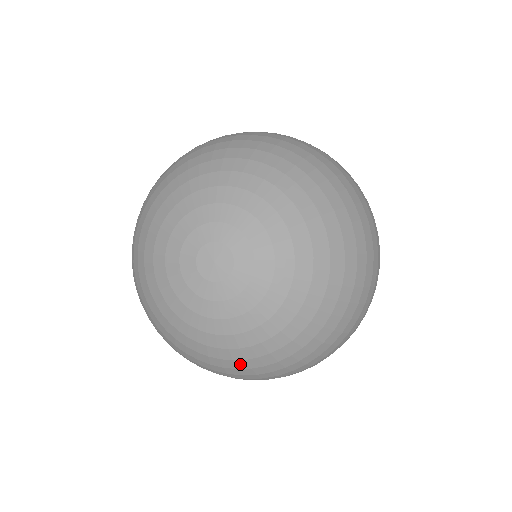
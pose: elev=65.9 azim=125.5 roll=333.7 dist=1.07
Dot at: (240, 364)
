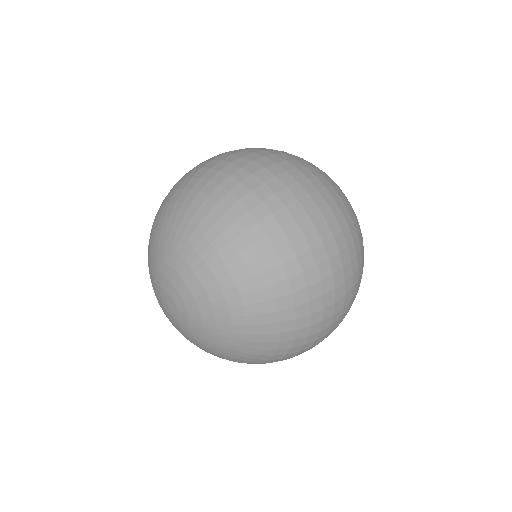
Dot at: occluded
